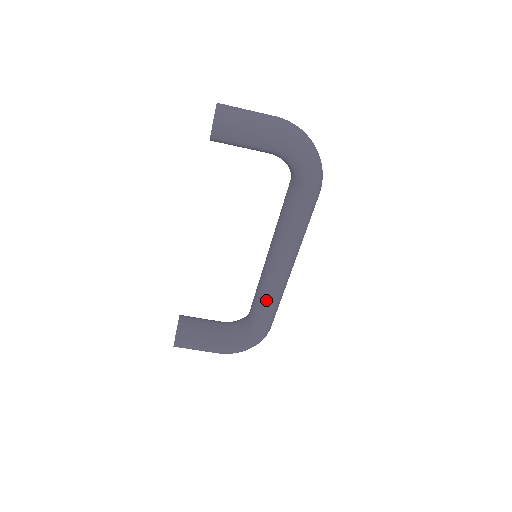
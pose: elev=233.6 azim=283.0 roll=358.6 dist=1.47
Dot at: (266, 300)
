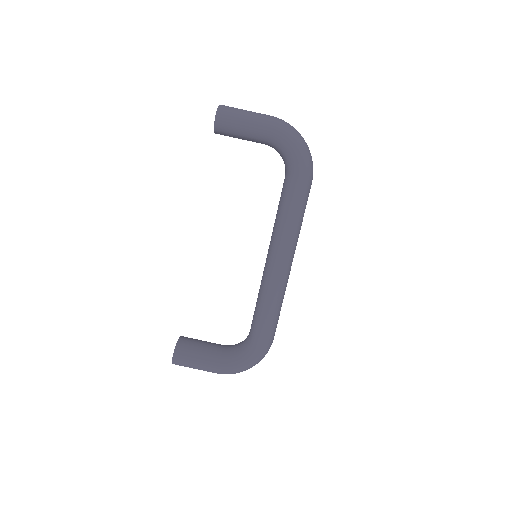
Dot at: (266, 300)
